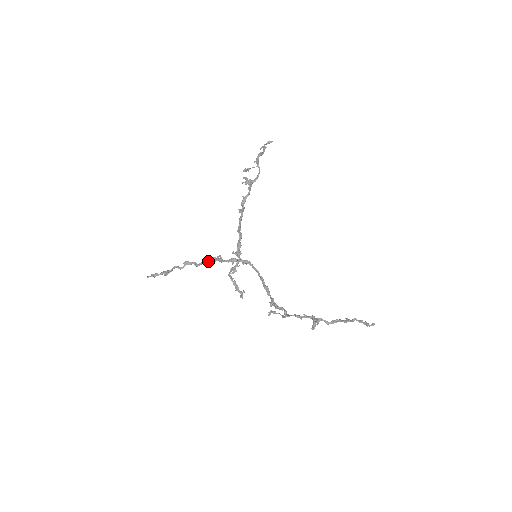
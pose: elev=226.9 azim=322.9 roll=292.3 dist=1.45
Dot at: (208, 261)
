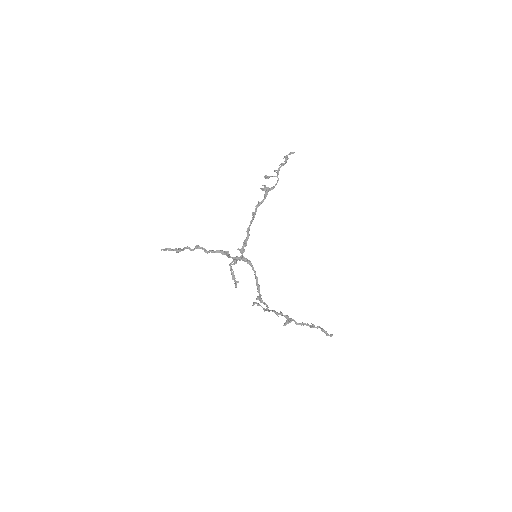
Dot at: (217, 252)
